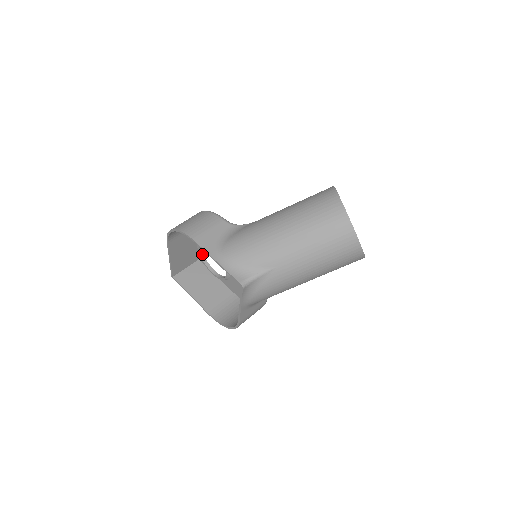
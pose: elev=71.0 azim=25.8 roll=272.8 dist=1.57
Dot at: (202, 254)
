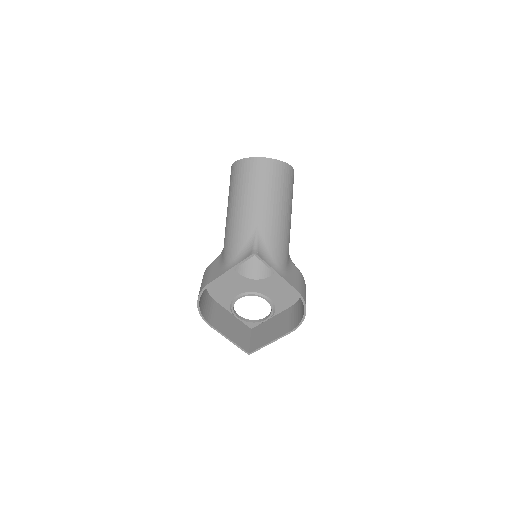
Dot at: (246, 320)
